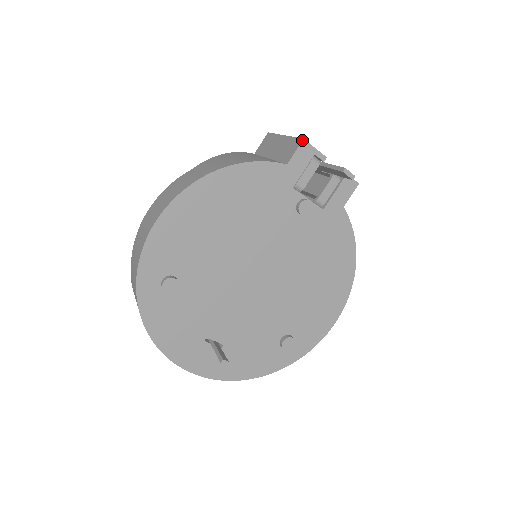
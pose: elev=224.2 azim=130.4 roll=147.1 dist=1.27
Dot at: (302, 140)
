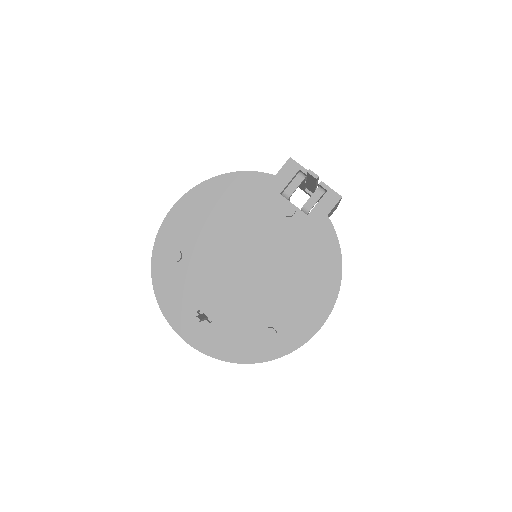
Dot at: (289, 158)
